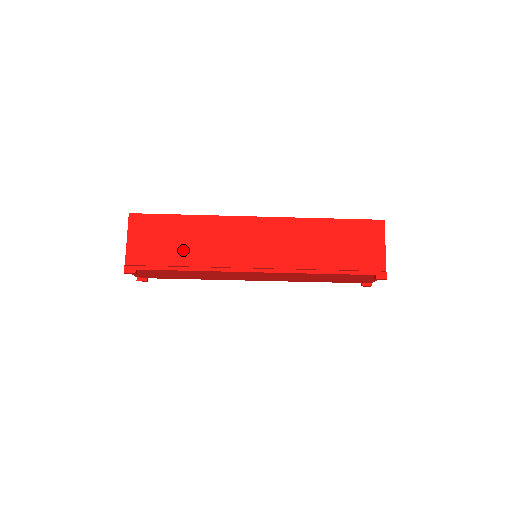
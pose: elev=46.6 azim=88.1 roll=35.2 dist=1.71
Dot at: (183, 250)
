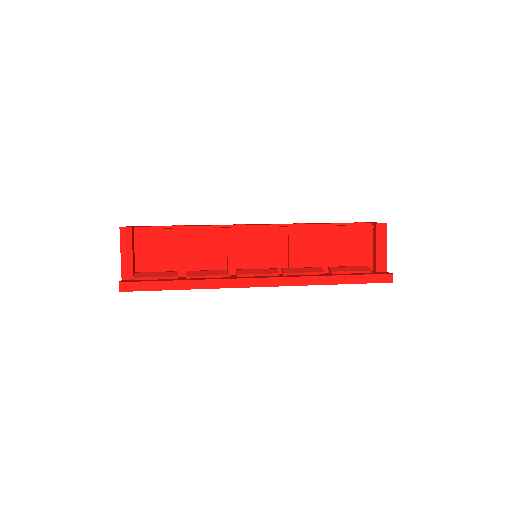
Dot at: occluded
